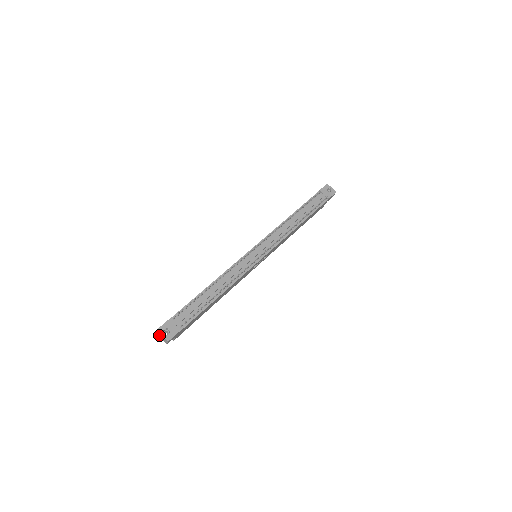
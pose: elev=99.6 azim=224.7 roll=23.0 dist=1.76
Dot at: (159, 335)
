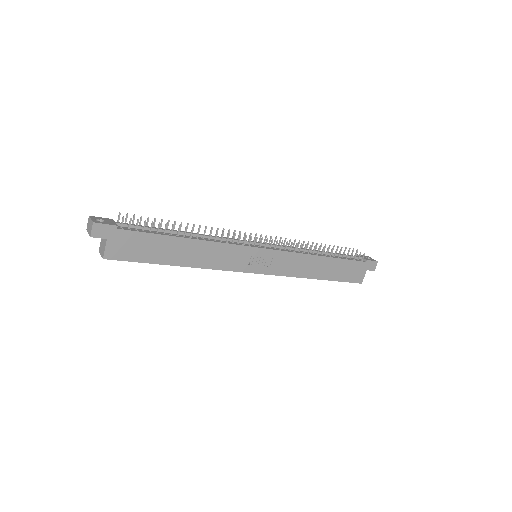
Dot at: (88, 227)
